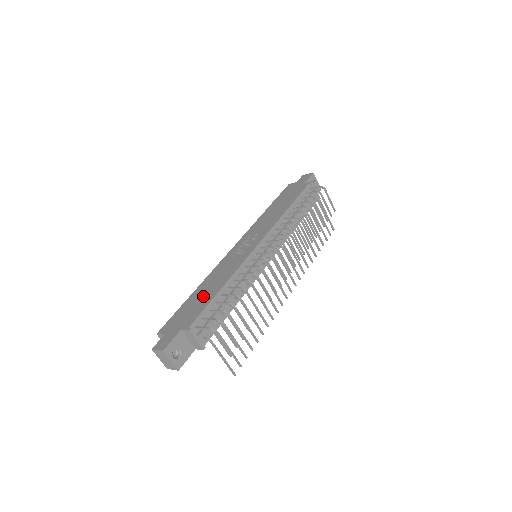
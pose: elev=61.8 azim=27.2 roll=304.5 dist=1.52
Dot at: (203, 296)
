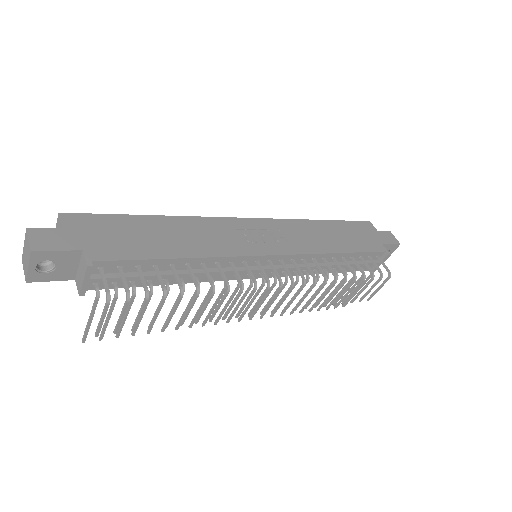
Dot at: (155, 238)
